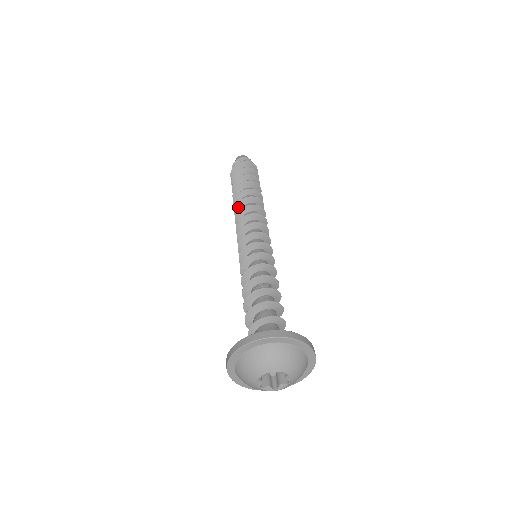
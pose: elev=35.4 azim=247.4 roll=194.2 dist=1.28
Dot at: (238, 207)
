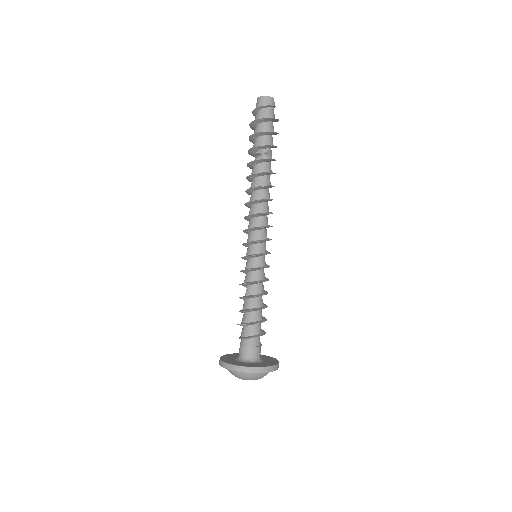
Dot at: (249, 190)
